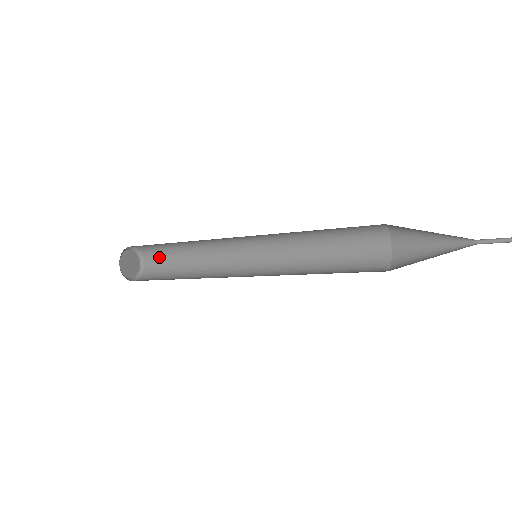
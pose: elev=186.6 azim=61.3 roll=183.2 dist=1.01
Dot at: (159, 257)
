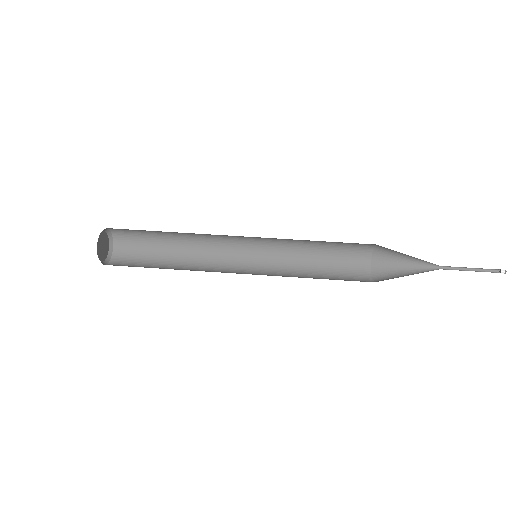
Dot at: occluded
